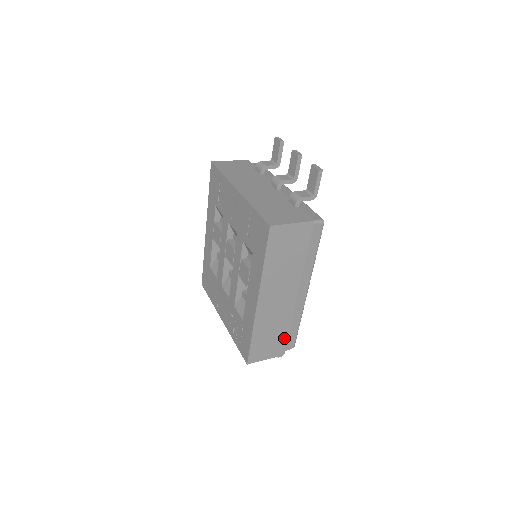
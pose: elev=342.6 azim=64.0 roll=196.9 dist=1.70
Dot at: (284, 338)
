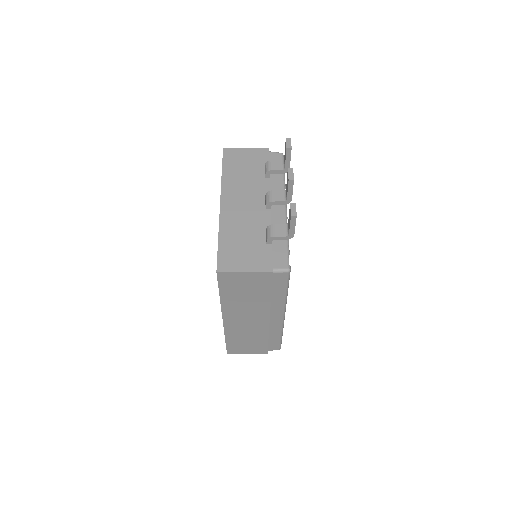
Dot at: (264, 344)
